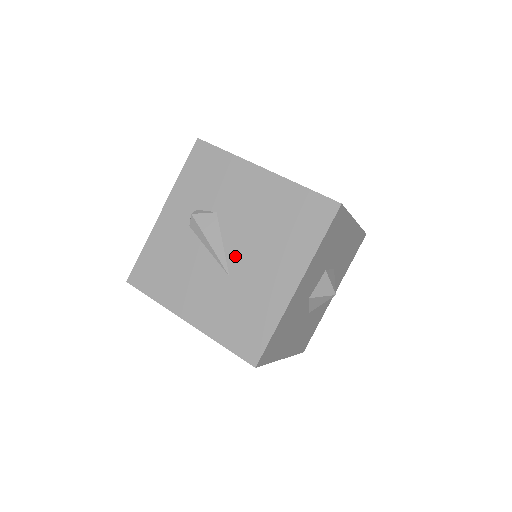
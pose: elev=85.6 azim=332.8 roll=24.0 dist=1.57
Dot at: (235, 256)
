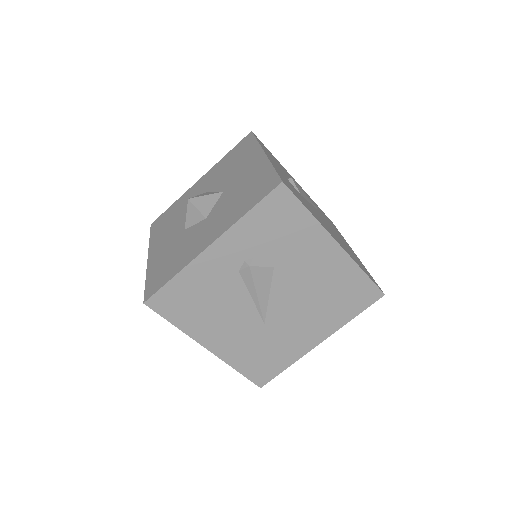
Dot at: (277, 310)
